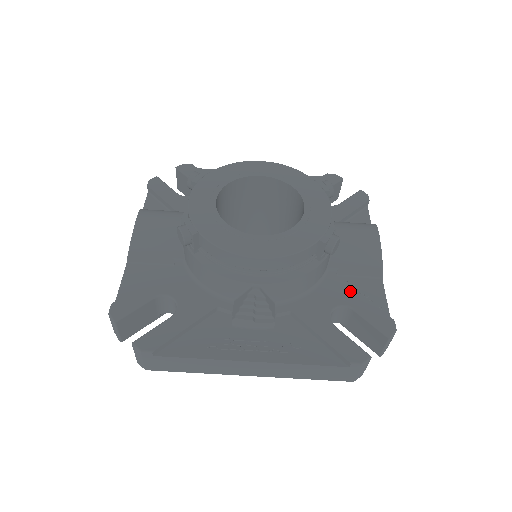
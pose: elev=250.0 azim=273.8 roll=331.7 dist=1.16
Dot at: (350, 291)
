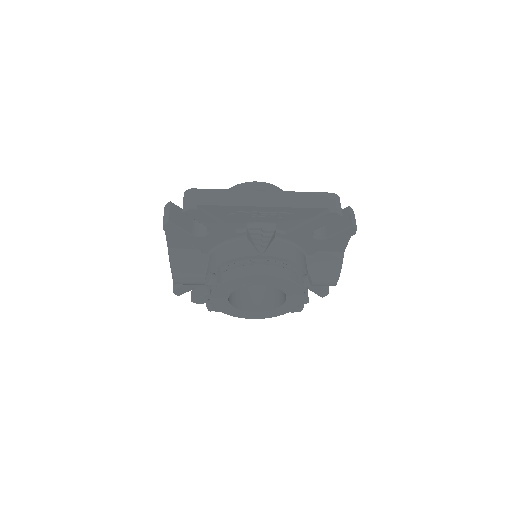
Dot at: occluded
